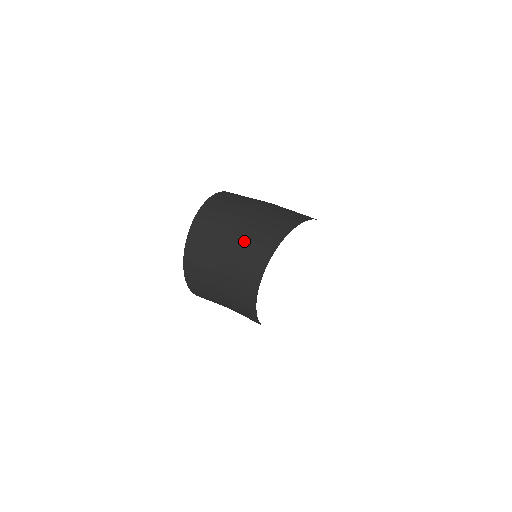
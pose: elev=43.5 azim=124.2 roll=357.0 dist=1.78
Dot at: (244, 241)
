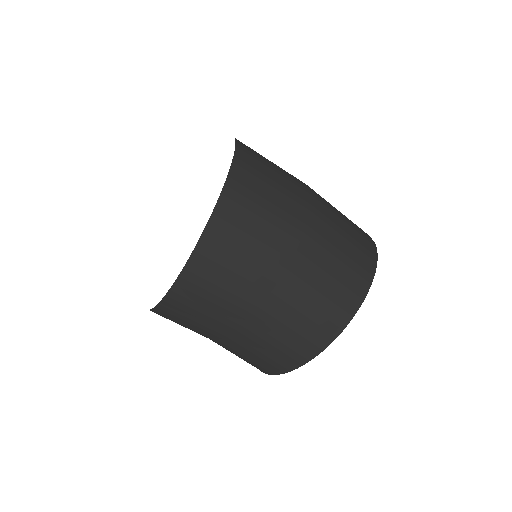
Dot at: (283, 318)
